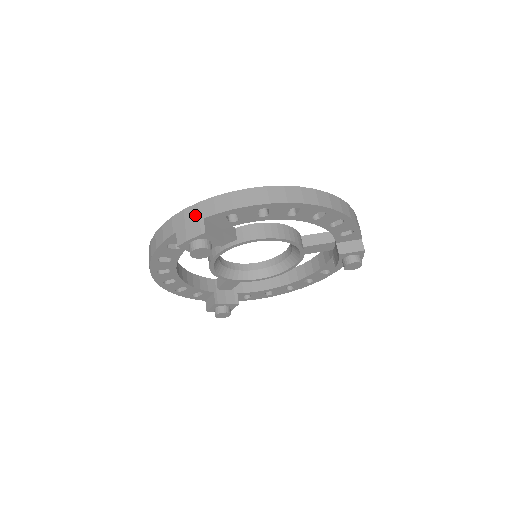
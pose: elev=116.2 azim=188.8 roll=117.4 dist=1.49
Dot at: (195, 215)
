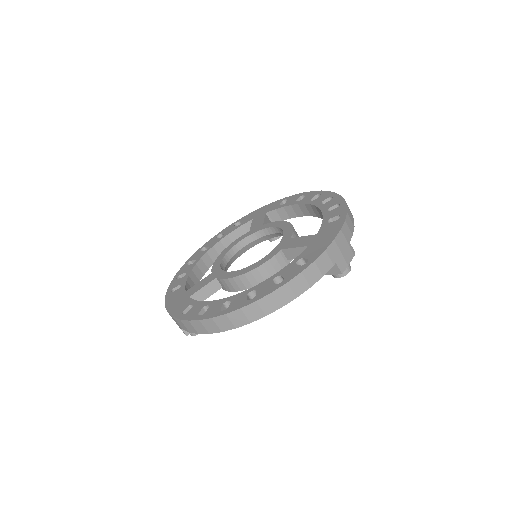
Dot at: occluded
